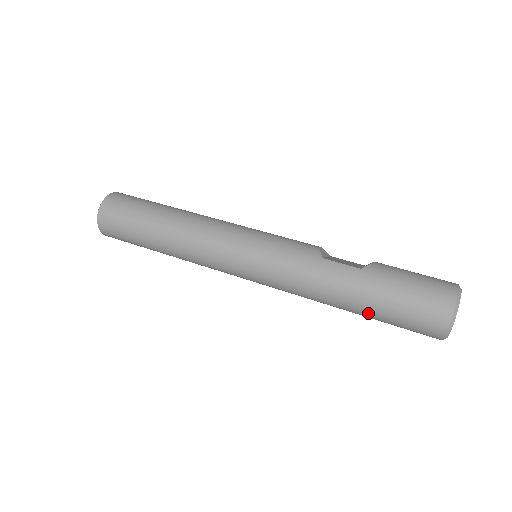
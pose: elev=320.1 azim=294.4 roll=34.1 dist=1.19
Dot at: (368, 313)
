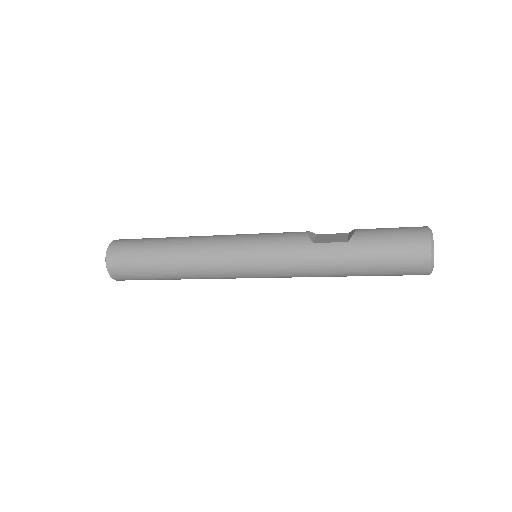
Dot at: (364, 274)
